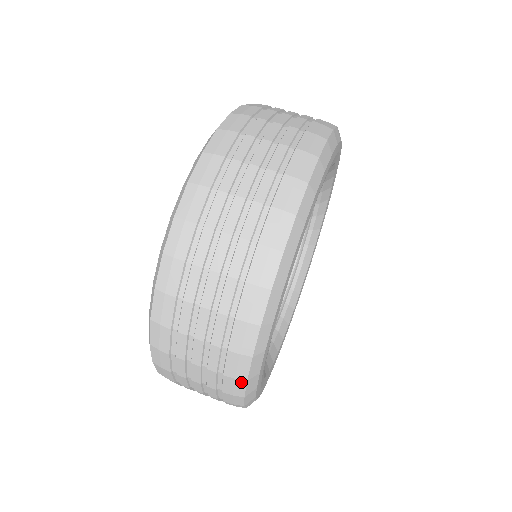
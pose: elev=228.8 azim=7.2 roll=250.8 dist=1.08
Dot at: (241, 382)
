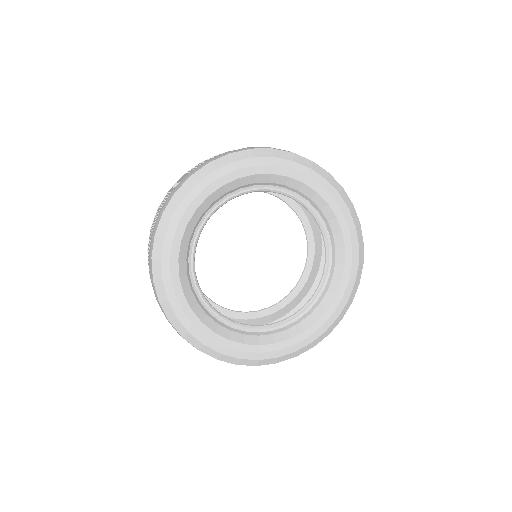
Dot at: (170, 323)
